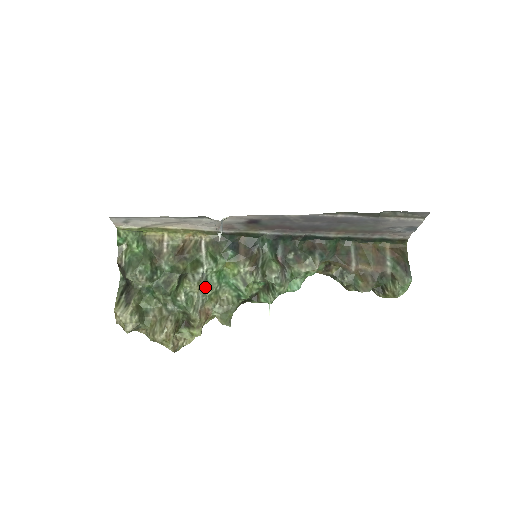
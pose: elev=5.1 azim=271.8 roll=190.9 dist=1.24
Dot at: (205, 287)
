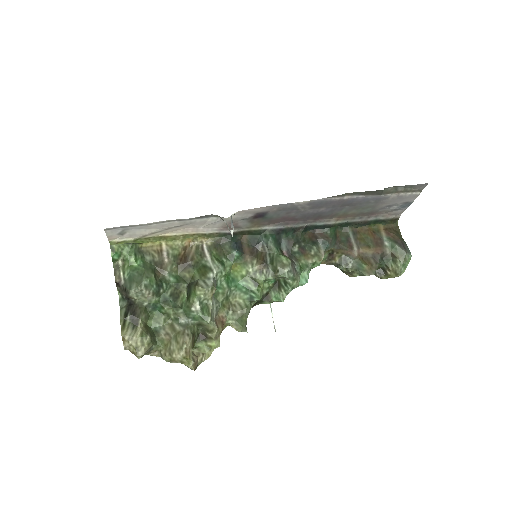
Dot at: (216, 293)
